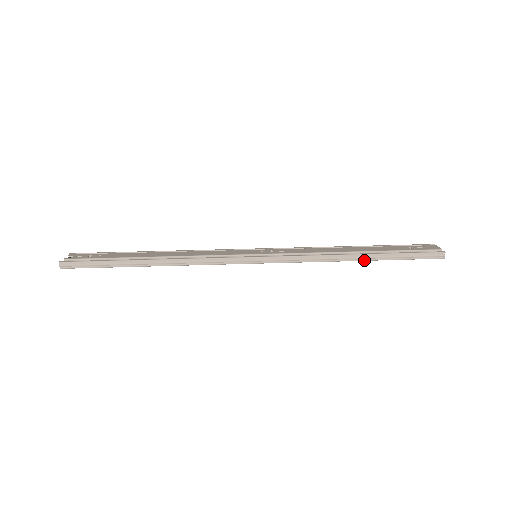
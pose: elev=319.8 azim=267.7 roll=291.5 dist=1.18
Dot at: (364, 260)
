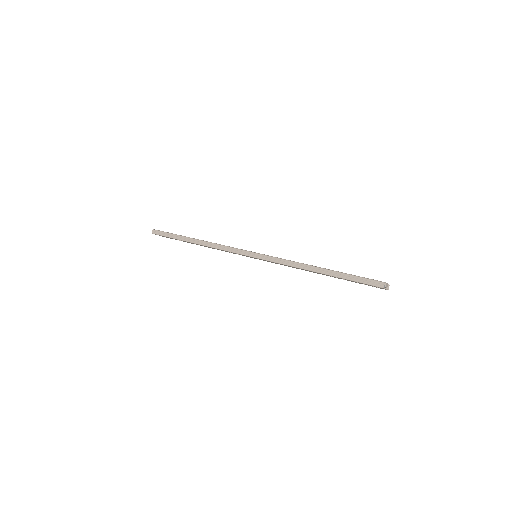
Dot at: (321, 273)
